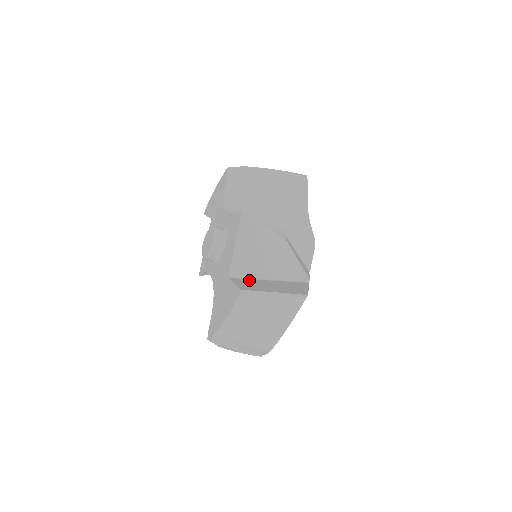
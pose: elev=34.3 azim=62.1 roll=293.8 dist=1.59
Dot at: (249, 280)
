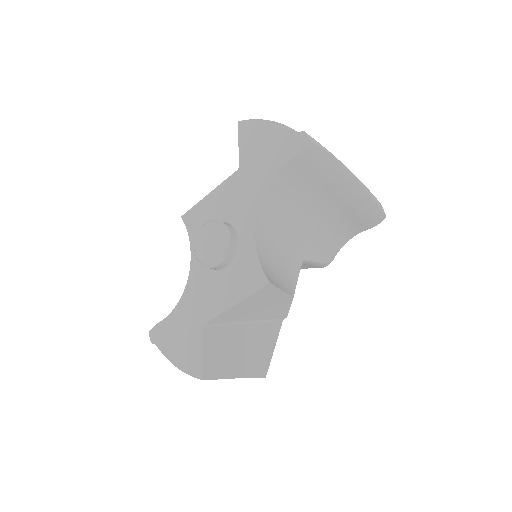
Dot at: (223, 332)
